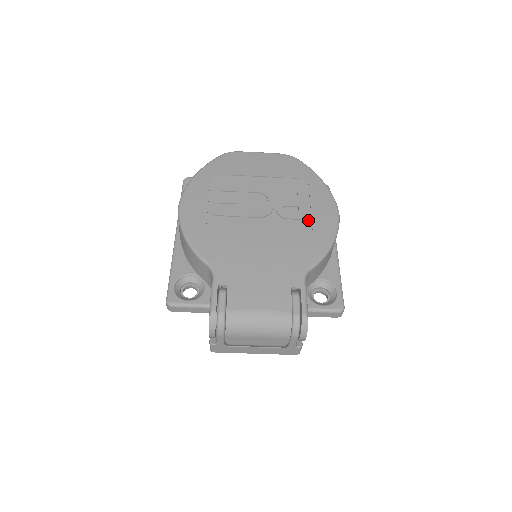
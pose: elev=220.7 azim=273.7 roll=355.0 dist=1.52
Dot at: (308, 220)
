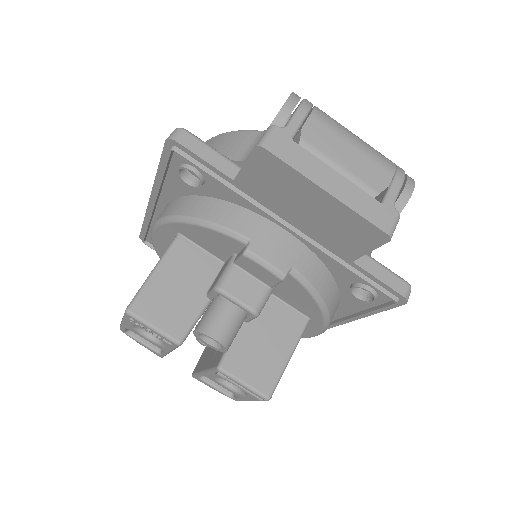
Dot at: occluded
